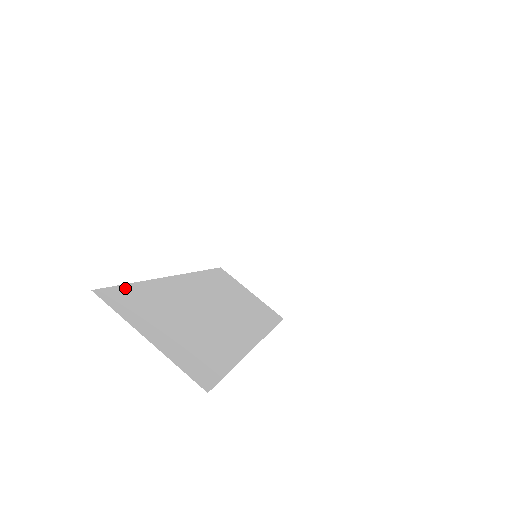
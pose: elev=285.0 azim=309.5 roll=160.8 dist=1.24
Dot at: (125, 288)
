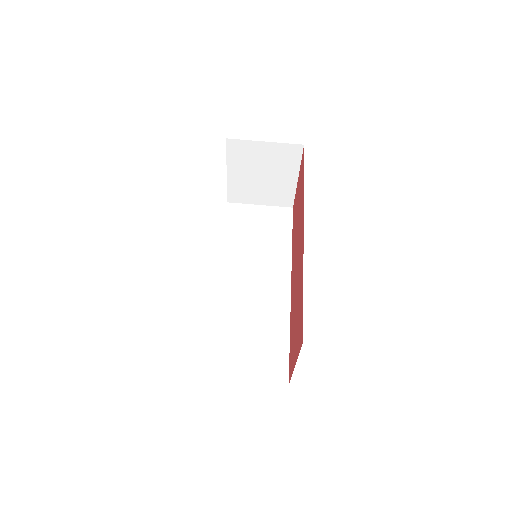
Dot at: (210, 349)
